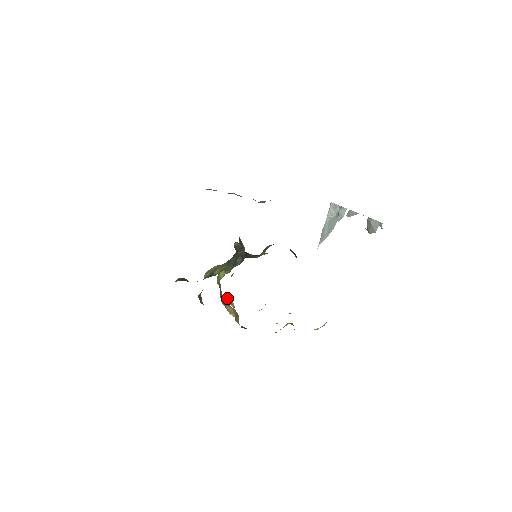
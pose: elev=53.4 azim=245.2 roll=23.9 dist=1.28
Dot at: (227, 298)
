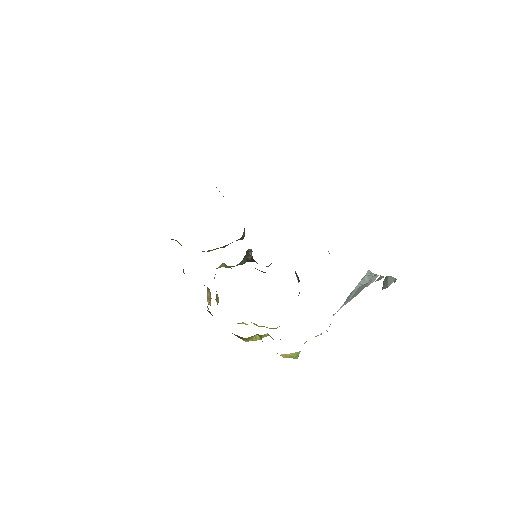
Dot at: (217, 294)
